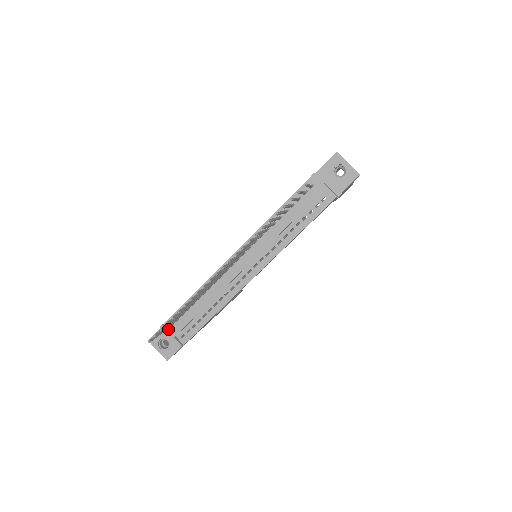
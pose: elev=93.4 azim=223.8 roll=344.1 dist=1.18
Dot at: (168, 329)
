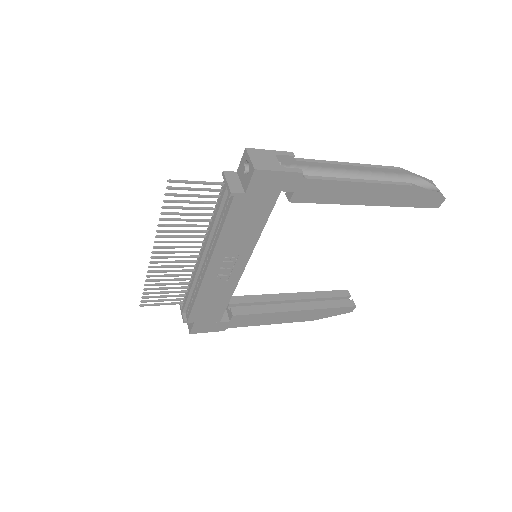
Dot at: occluded
